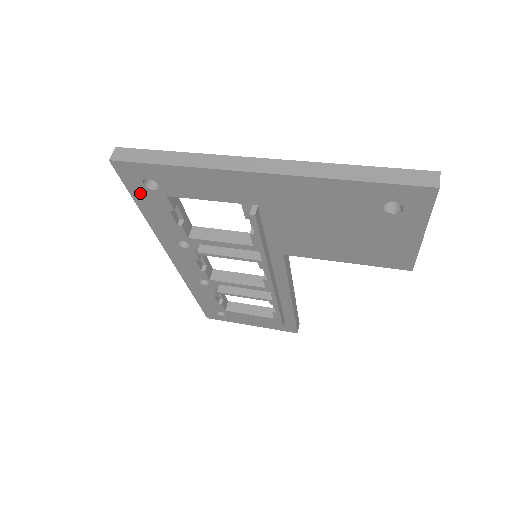
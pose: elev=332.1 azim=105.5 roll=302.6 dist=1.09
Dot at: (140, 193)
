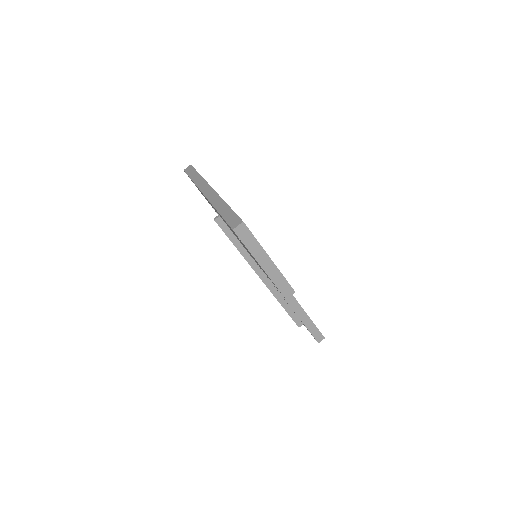
Dot at: occluded
